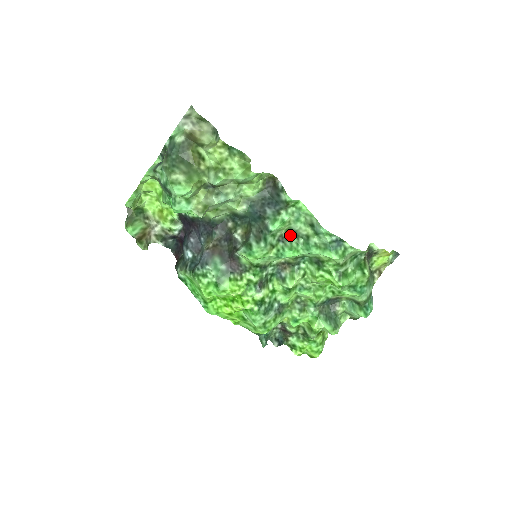
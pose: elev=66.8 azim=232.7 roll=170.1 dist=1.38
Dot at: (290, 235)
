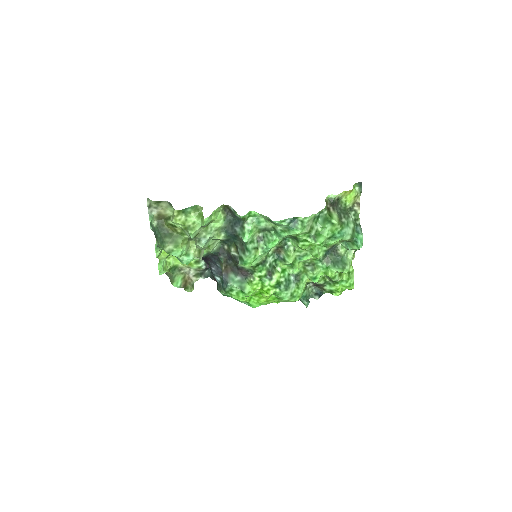
Dot at: (264, 233)
